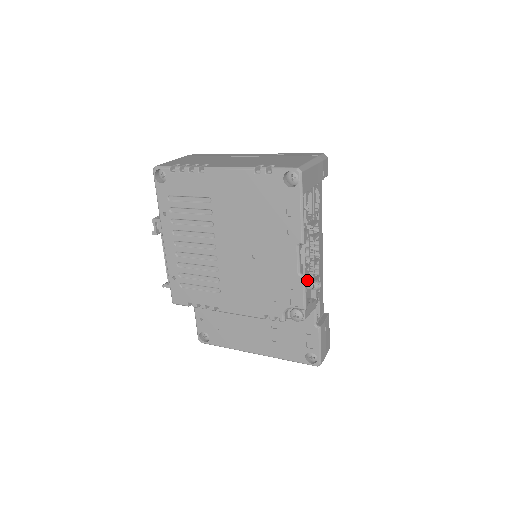
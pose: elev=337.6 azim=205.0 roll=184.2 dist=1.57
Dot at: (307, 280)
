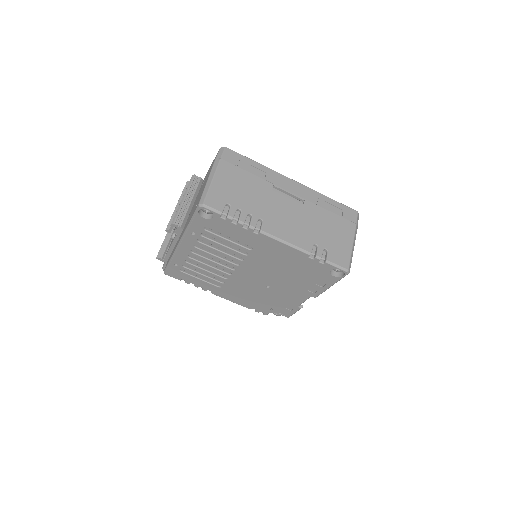
Dot at: occluded
